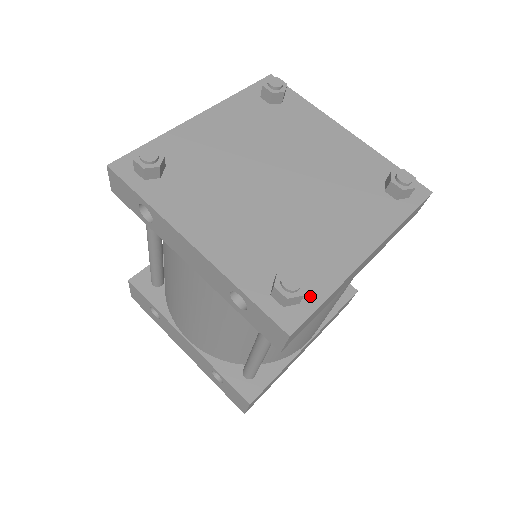
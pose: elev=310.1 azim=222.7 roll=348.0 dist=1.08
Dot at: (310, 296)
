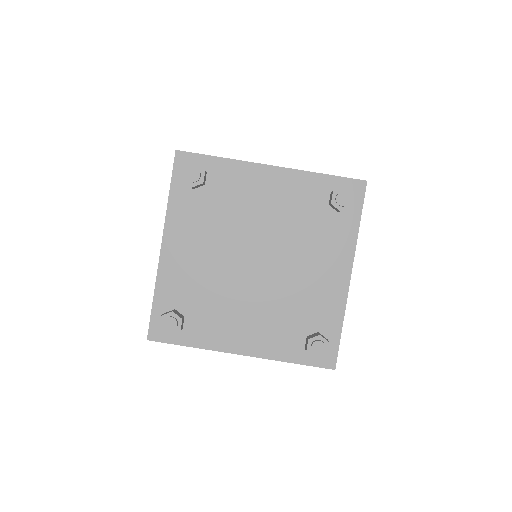
Dot at: (181, 336)
